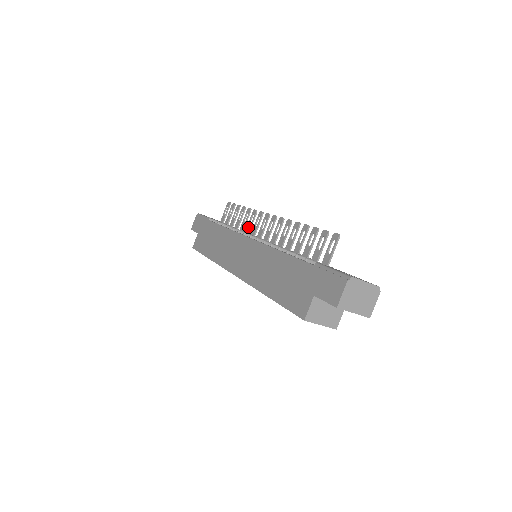
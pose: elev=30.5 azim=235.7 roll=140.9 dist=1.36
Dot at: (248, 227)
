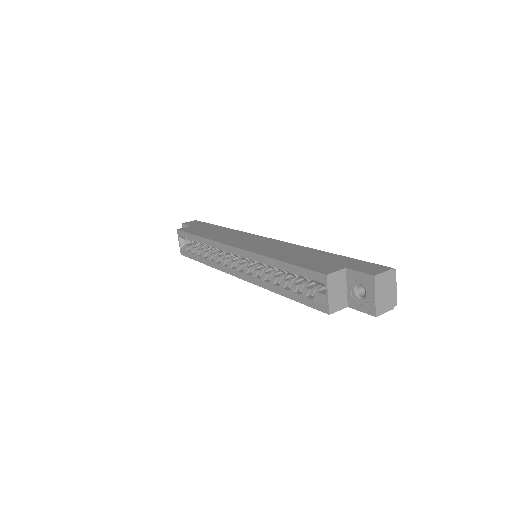
Dot at: occluded
